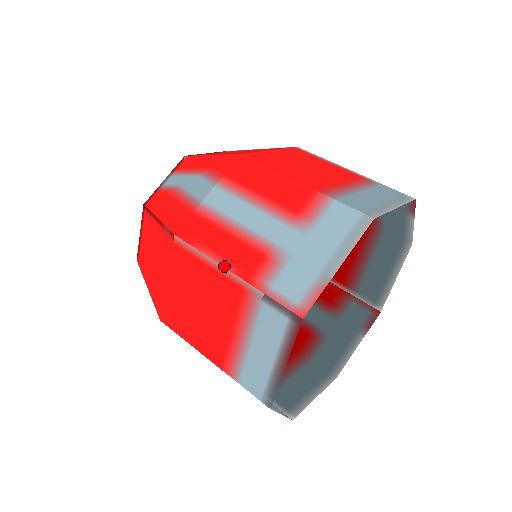
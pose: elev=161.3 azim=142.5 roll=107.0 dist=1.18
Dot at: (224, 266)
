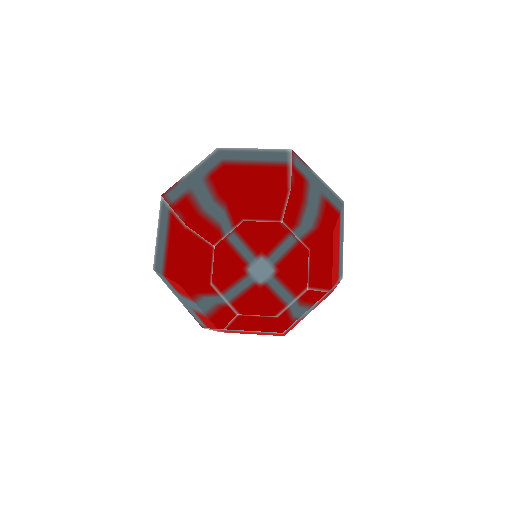
Dot at: (177, 214)
